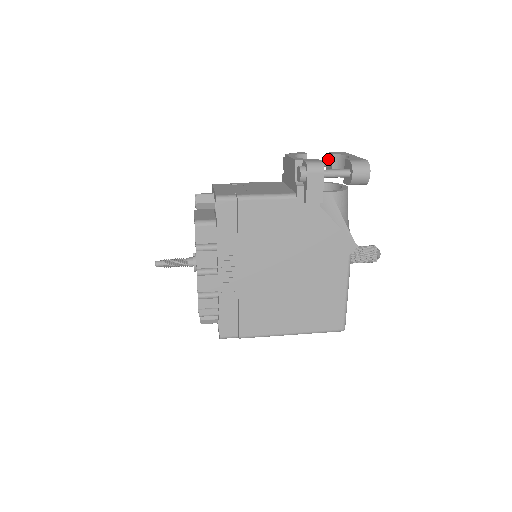
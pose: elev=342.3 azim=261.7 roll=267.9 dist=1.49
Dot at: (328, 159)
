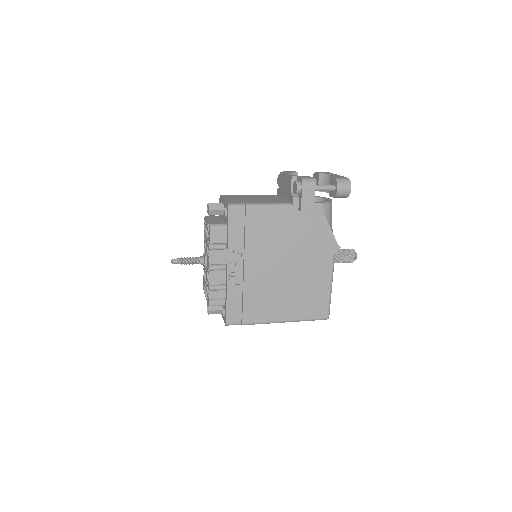
Dot at: (314, 177)
